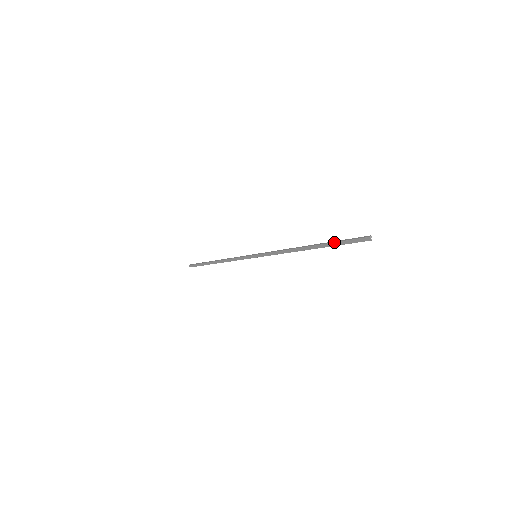
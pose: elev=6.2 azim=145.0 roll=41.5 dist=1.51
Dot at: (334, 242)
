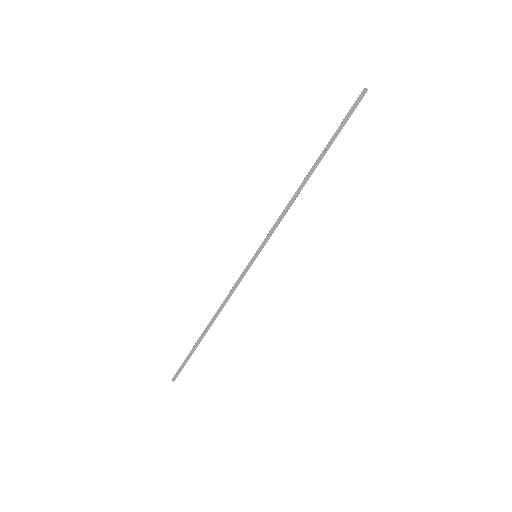
Dot at: (334, 133)
